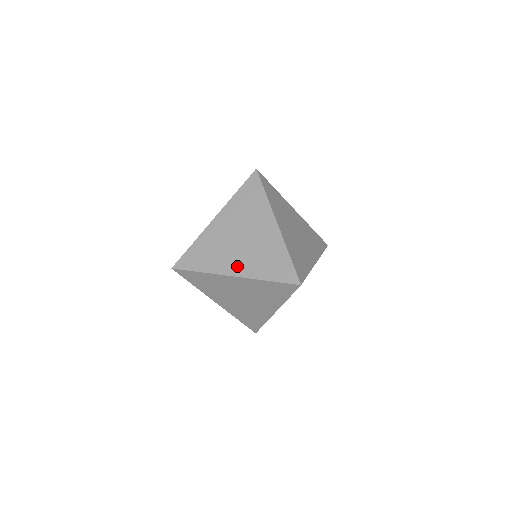
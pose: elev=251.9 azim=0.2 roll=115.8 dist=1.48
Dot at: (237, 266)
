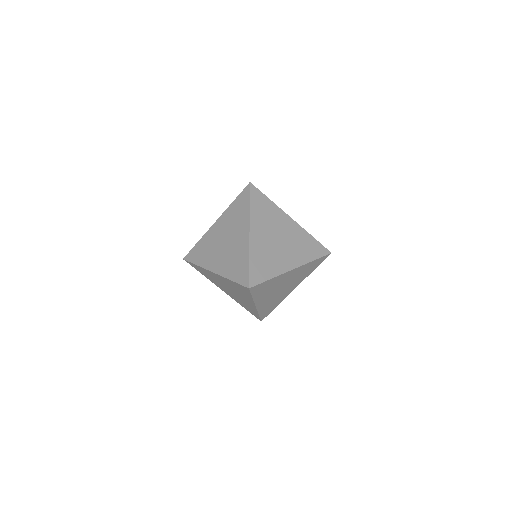
Dot at: (217, 264)
